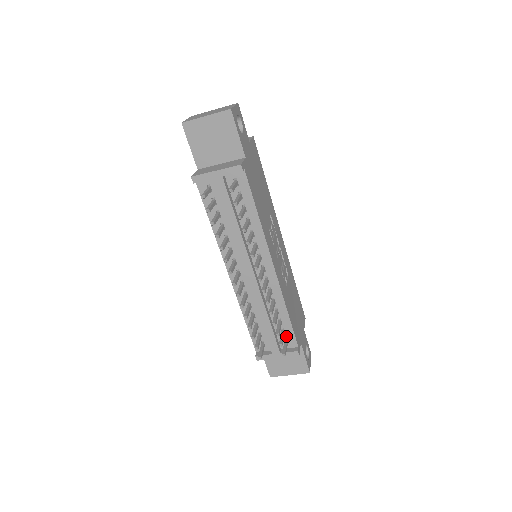
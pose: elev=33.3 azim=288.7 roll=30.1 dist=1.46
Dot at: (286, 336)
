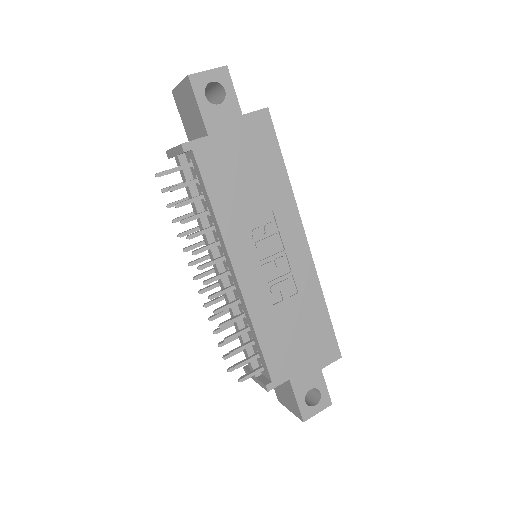
Dot at: (261, 362)
